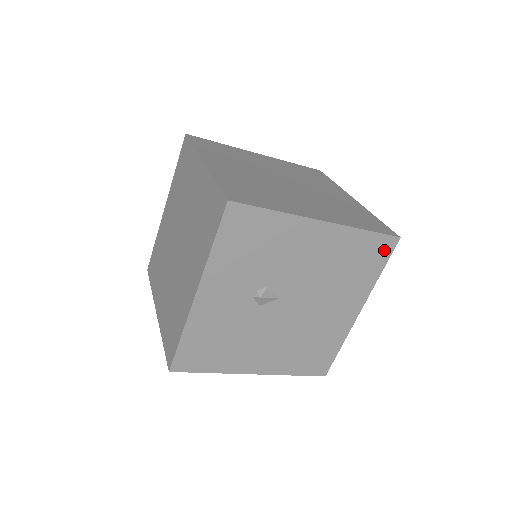
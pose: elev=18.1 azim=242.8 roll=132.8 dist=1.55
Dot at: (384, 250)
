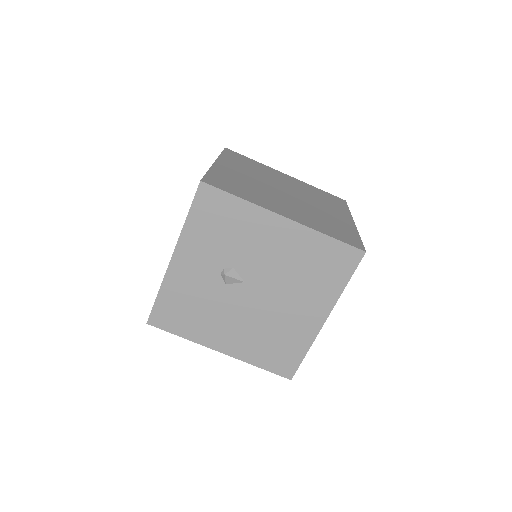
Dot at: (349, 261)
